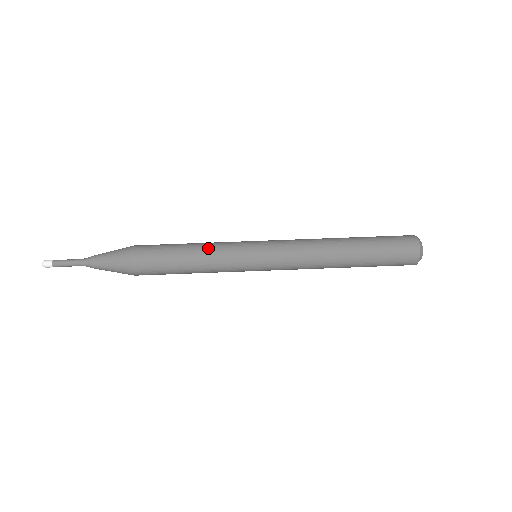
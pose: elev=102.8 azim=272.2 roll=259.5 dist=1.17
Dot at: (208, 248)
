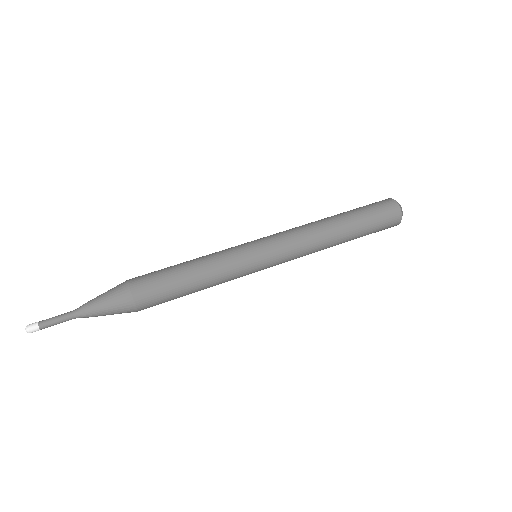
Dot at: (212, 265)
